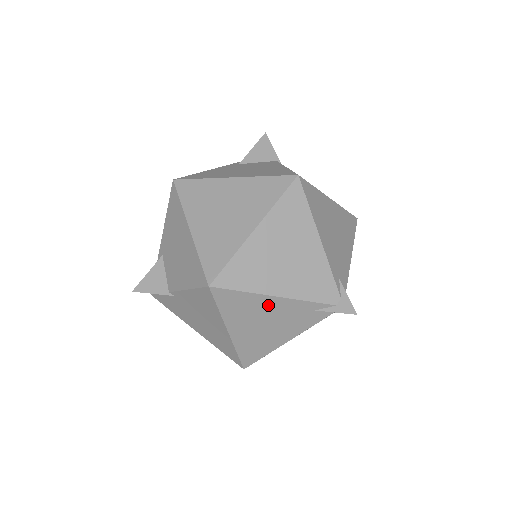
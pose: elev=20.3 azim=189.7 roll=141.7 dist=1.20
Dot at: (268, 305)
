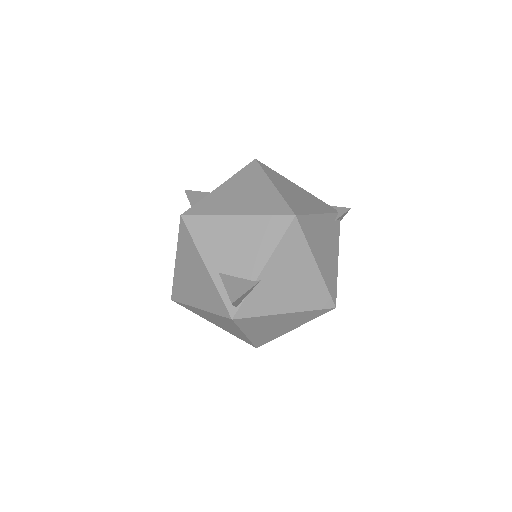
Dot at: (320, 225)
